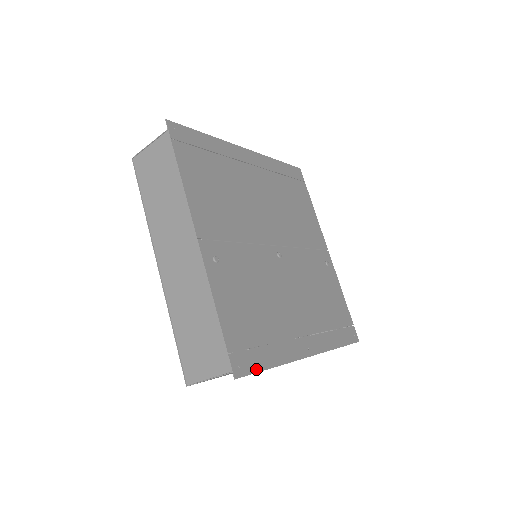
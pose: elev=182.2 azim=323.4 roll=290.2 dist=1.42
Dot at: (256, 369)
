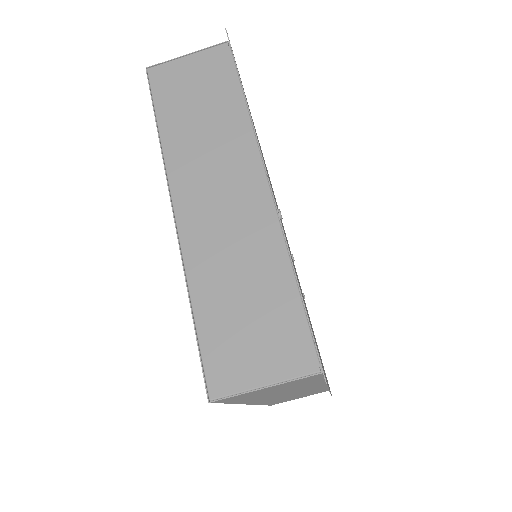
Dot at: occluded
